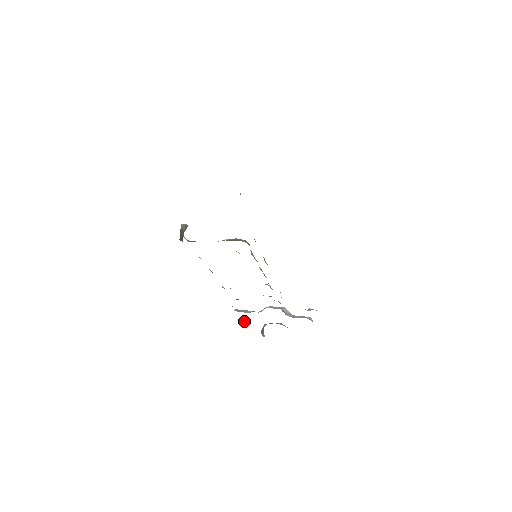
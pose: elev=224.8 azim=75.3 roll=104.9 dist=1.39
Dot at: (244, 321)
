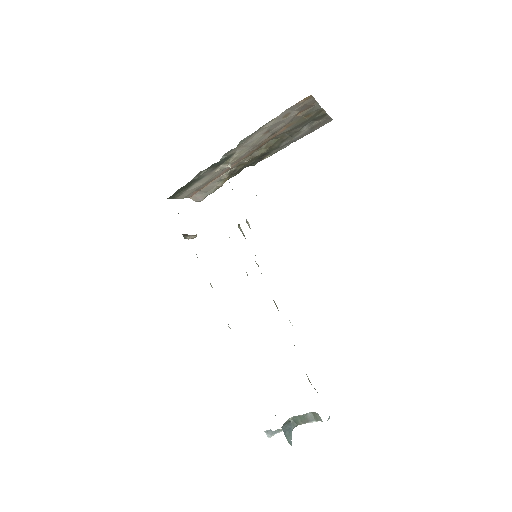
Dot at: (272, 435)
